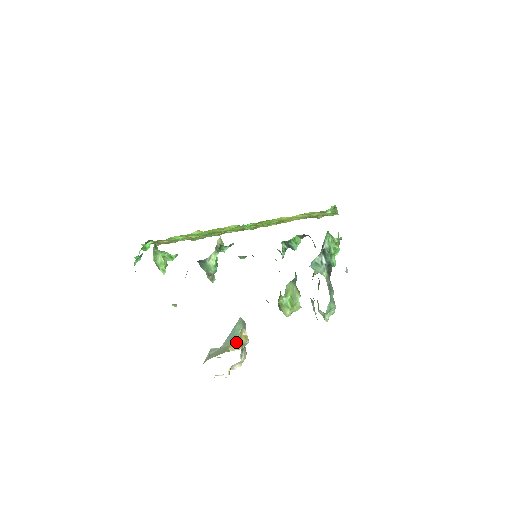
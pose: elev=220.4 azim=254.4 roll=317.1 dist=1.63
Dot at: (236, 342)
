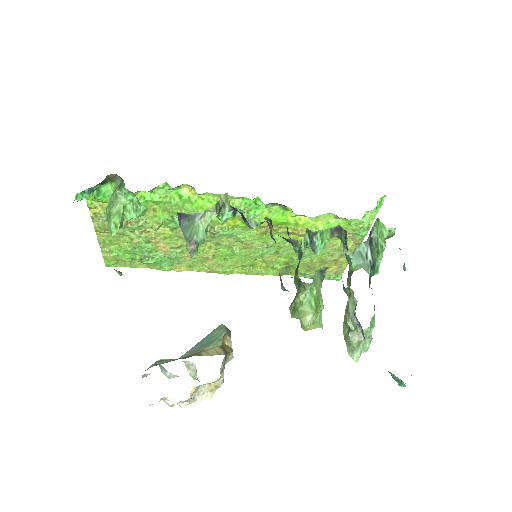
Dot at: (215, 347)
